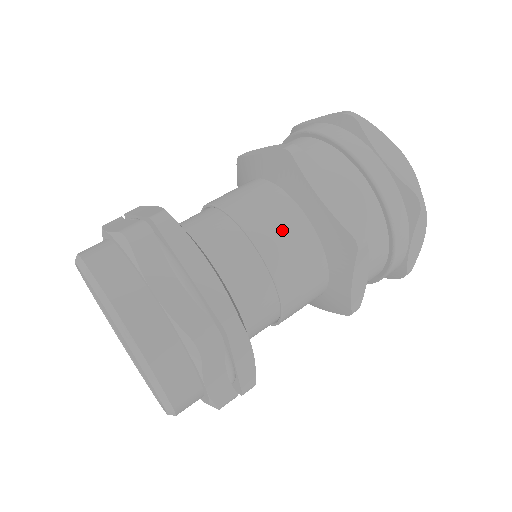
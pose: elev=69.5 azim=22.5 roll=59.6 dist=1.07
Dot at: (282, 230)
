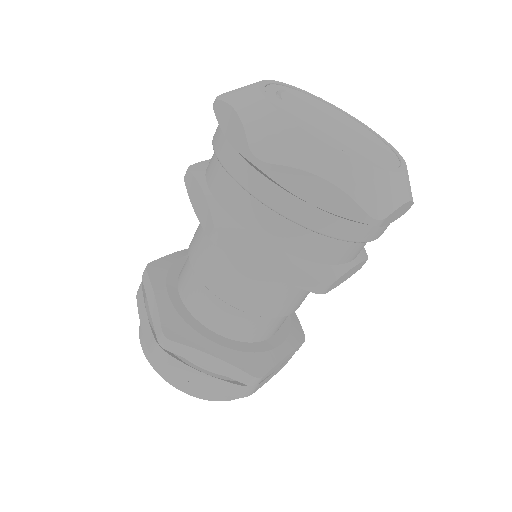
Dot at: (254, 290)
